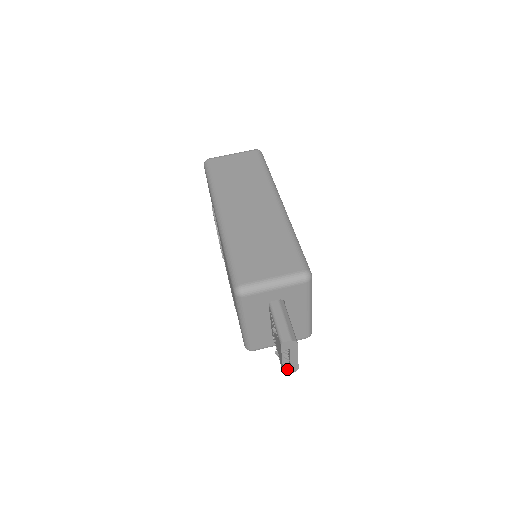
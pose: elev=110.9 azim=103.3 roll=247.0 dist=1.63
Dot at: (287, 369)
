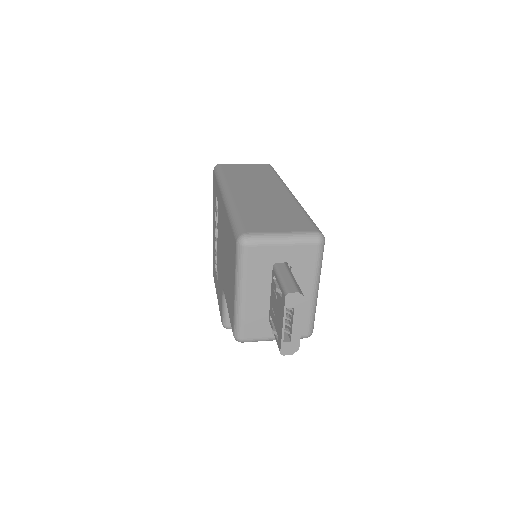
Dot at: (286, 345)
